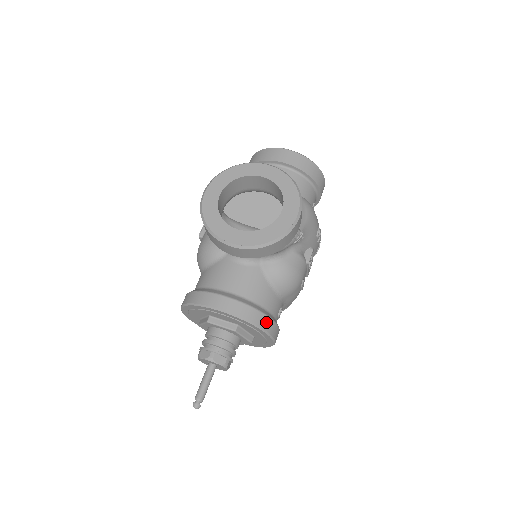
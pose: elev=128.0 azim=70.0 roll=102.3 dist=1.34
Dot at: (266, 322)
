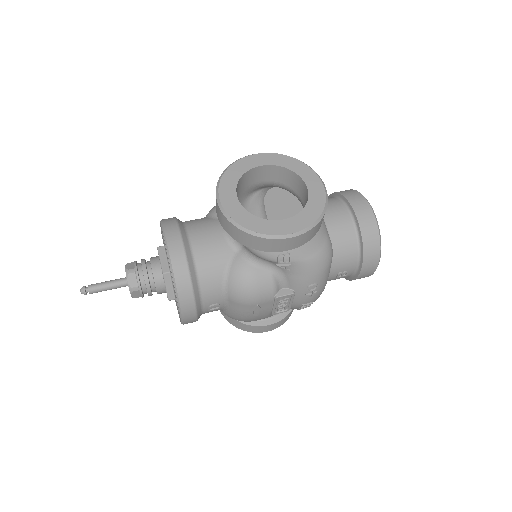
Dot at: (186, 291)
